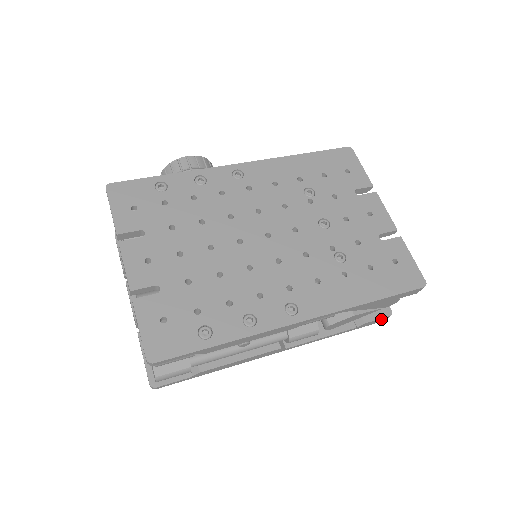
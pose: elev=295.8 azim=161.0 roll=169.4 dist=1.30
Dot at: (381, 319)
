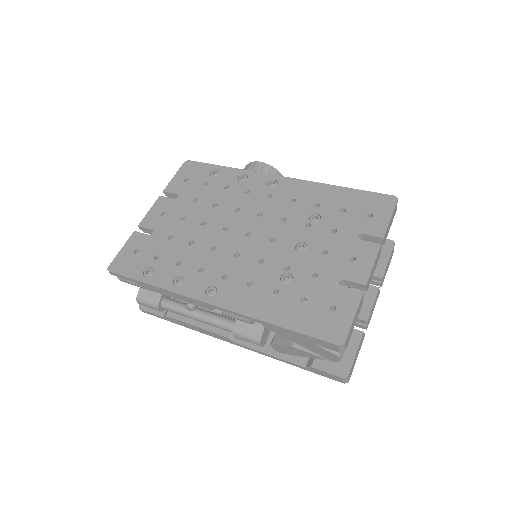
Dot at: (334, 376)
